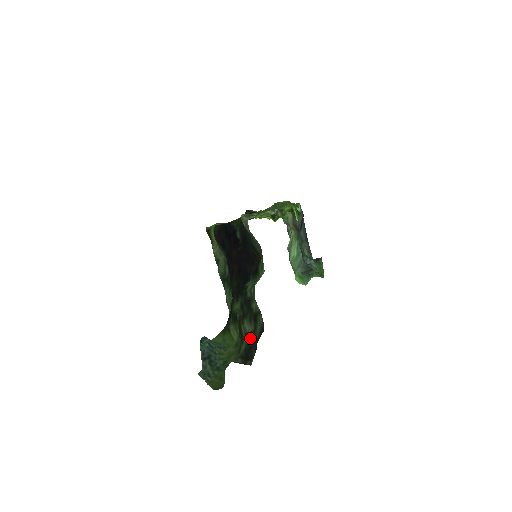
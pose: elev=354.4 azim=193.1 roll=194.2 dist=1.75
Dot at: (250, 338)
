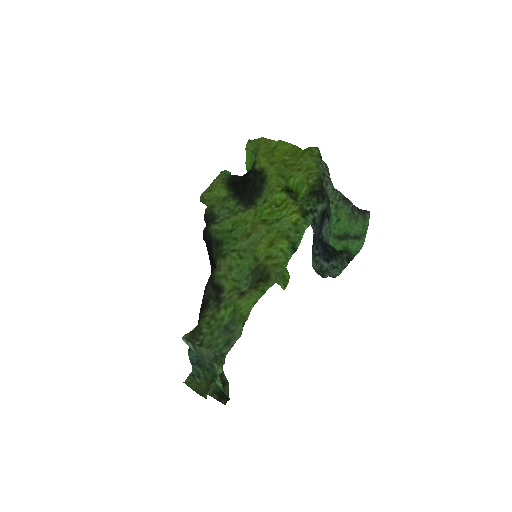
Dot at: occluded
